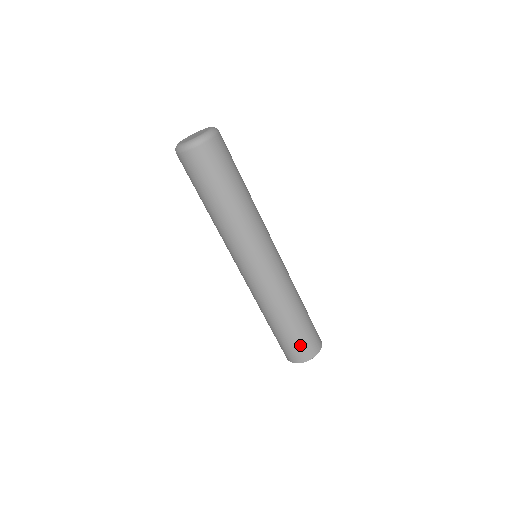
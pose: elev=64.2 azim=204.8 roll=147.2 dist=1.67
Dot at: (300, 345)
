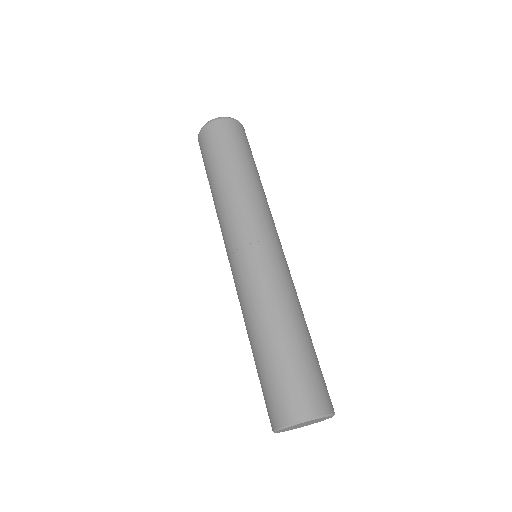
Dot at: (320, 379)
